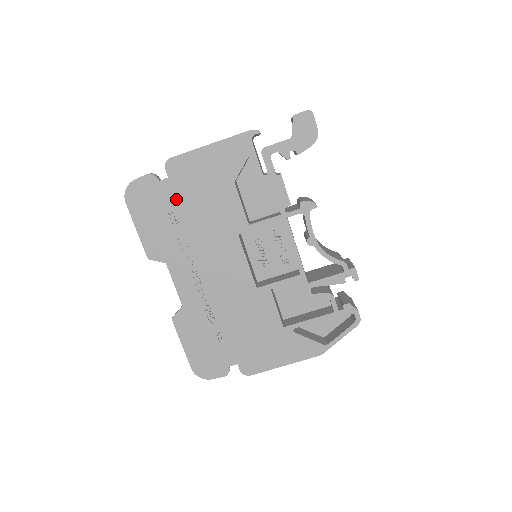
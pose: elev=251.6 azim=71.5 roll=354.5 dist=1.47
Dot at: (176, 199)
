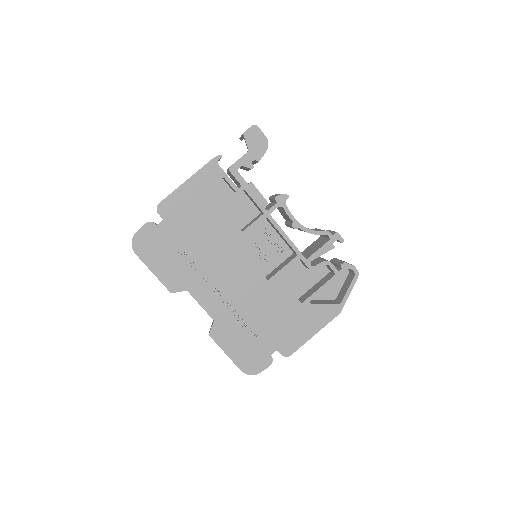
Dot at: (176, 234)
